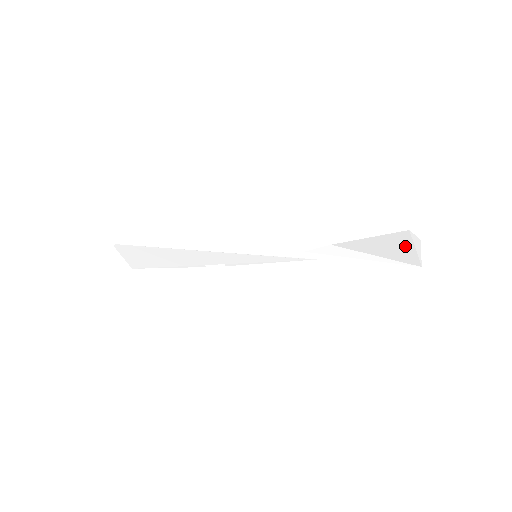
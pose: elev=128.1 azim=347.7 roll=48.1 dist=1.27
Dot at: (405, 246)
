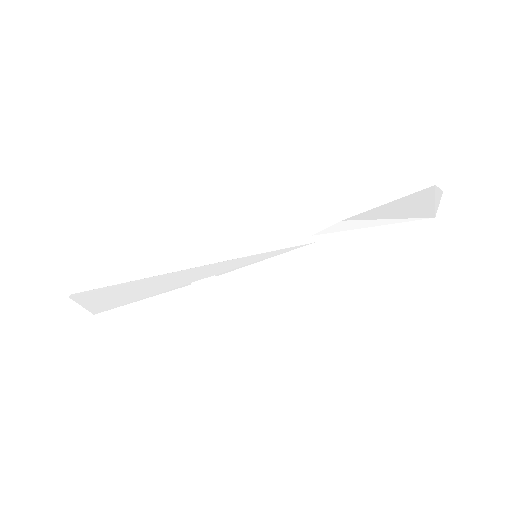
Dot at: (425, 202)
